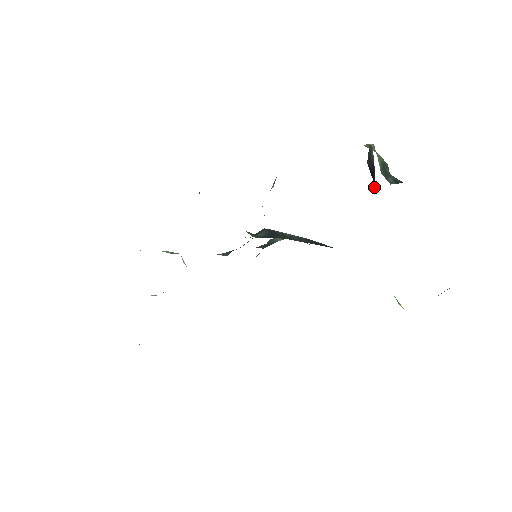
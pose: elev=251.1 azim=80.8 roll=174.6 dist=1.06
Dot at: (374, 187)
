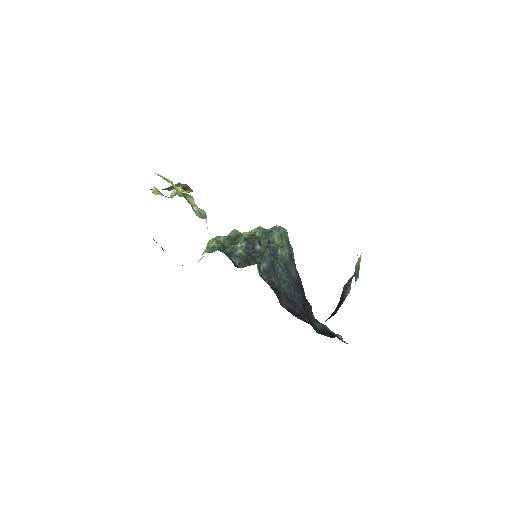
Dot at: (337, 307)
